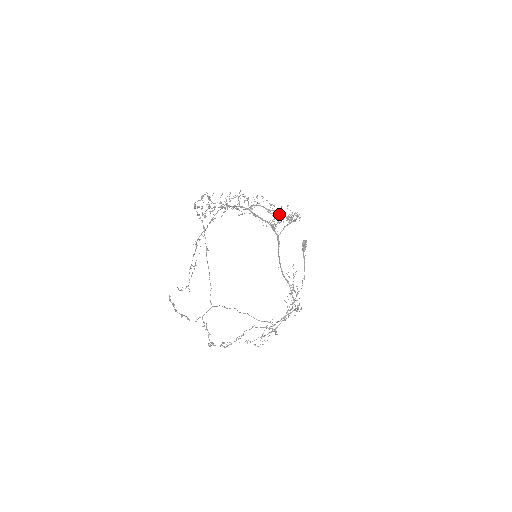
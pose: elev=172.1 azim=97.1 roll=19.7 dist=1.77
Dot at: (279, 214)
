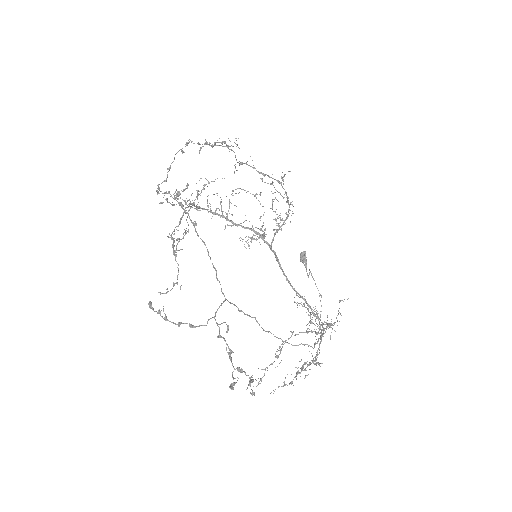
Dot at: occluded
